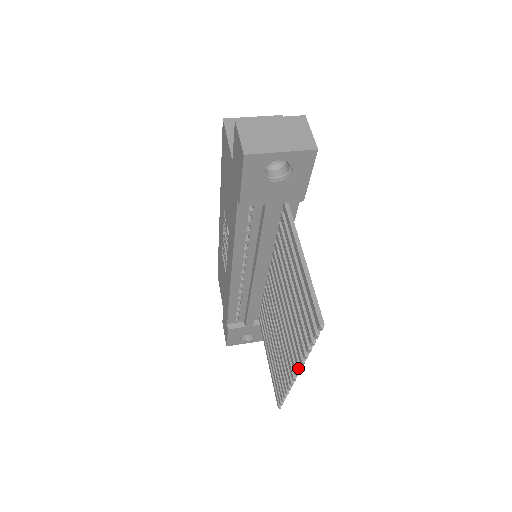
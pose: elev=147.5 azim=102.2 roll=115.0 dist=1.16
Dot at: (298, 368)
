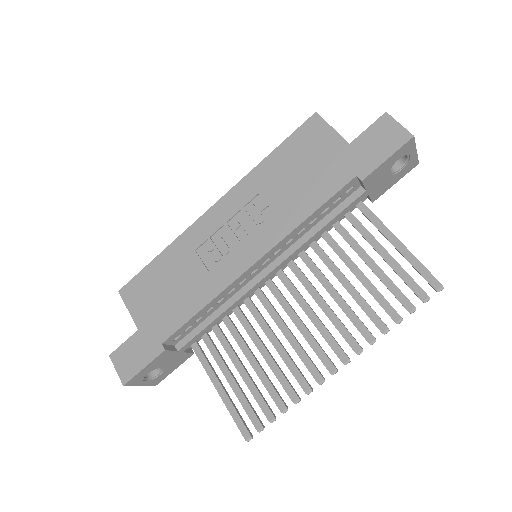
Dot at: (360, 351)
